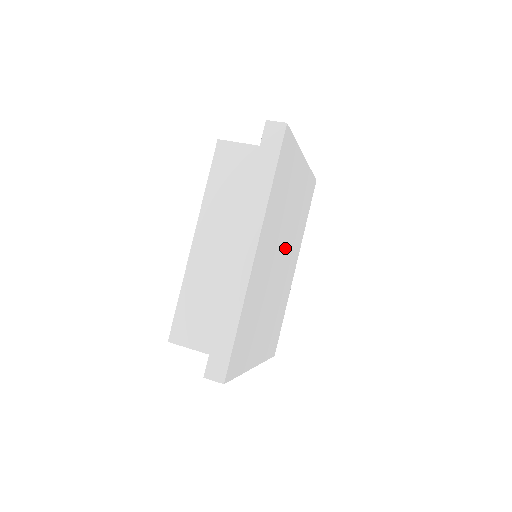
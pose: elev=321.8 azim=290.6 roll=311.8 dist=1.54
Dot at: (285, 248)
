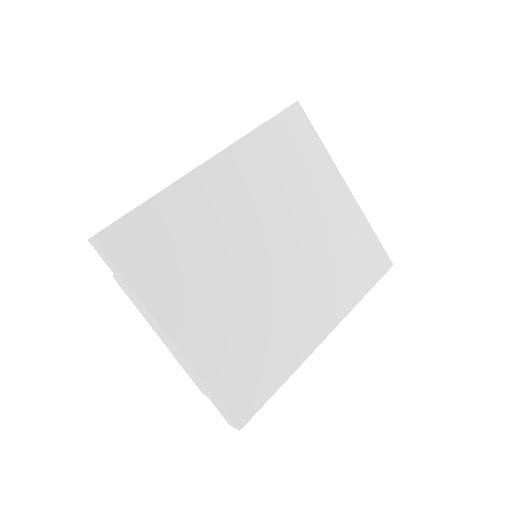
Dot at: (290, 254)
